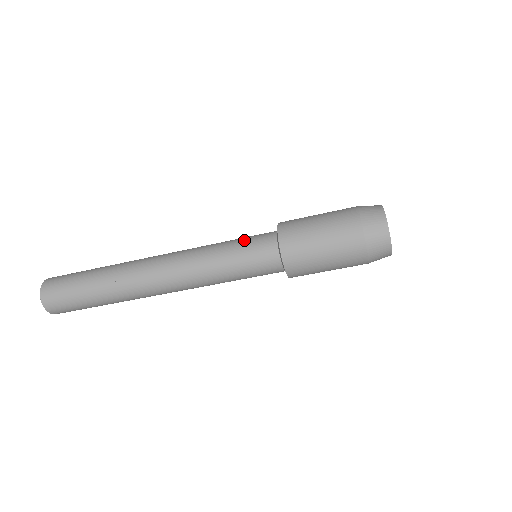
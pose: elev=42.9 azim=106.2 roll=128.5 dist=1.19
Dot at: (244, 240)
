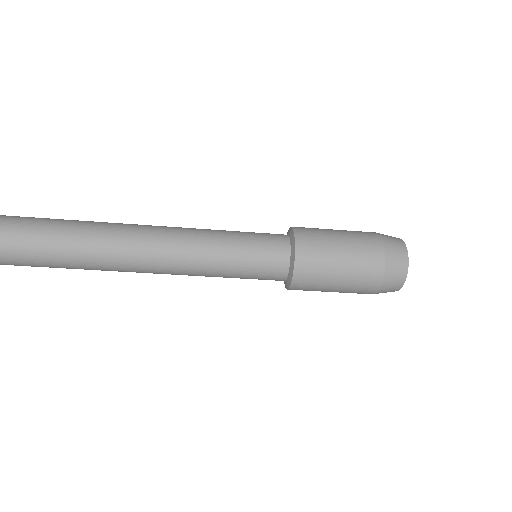
Dot at: (251, 239)
